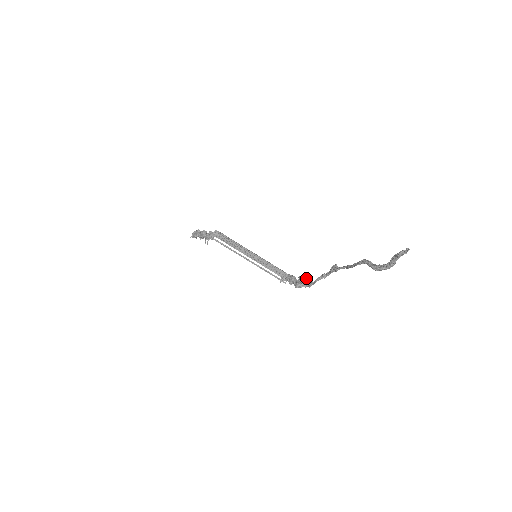
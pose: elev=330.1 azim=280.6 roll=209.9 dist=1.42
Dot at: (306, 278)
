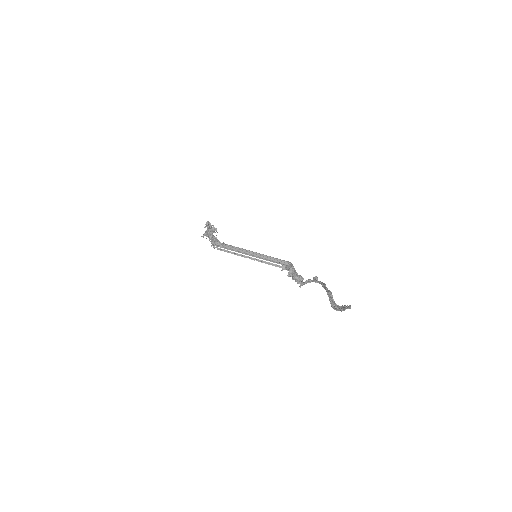
Dot at: (299, 275)
